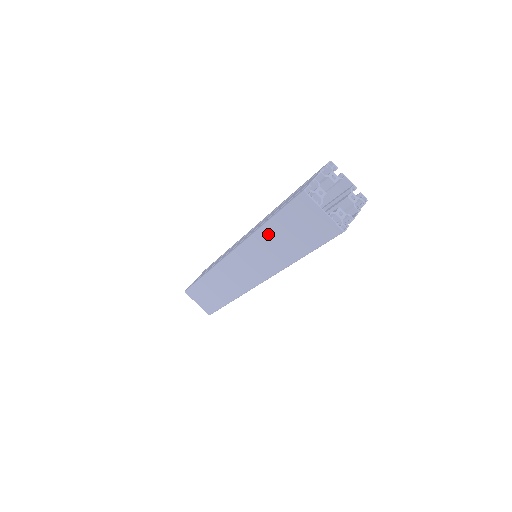
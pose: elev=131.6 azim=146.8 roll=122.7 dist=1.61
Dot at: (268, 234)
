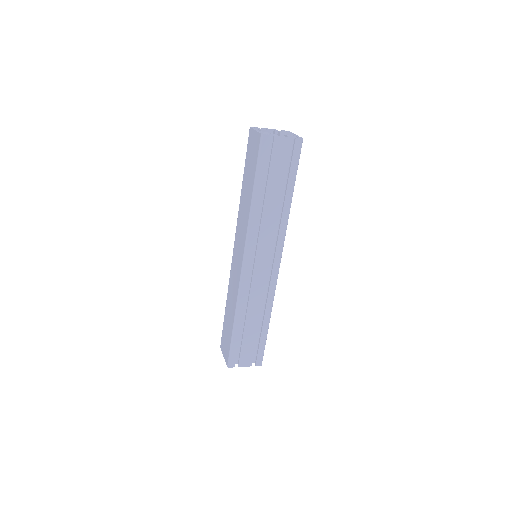
Dot at: (243, 192)
